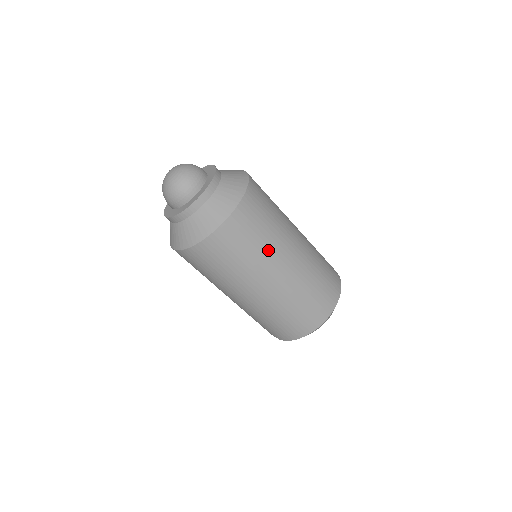
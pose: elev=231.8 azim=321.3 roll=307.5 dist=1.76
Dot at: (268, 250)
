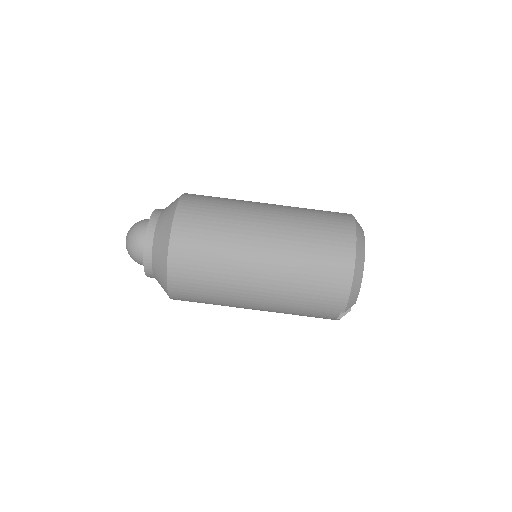
Dot at: (233, 222)
